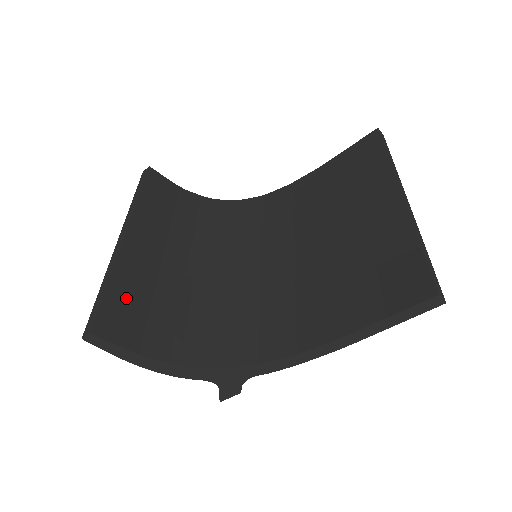
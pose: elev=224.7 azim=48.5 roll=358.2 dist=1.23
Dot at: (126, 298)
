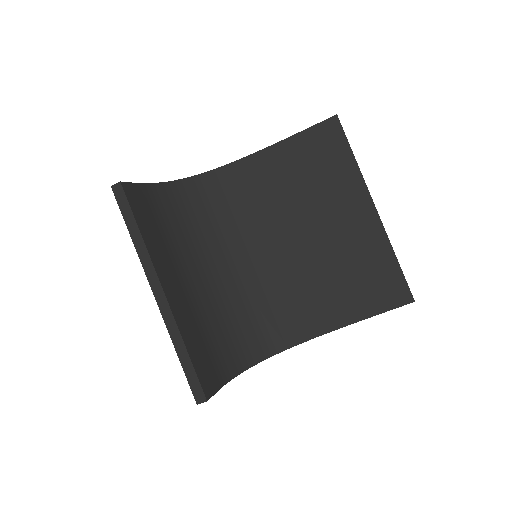
Dot at: (198, 351)
